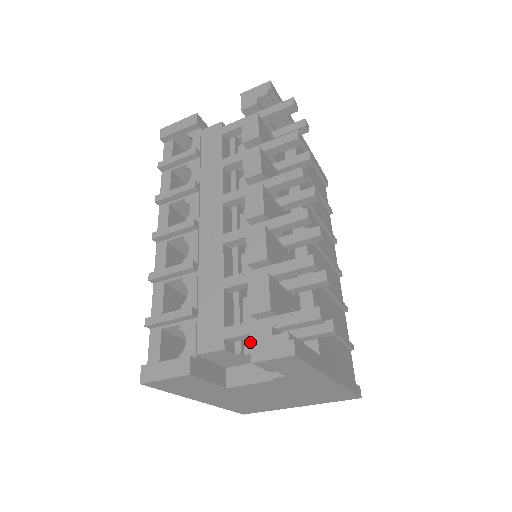
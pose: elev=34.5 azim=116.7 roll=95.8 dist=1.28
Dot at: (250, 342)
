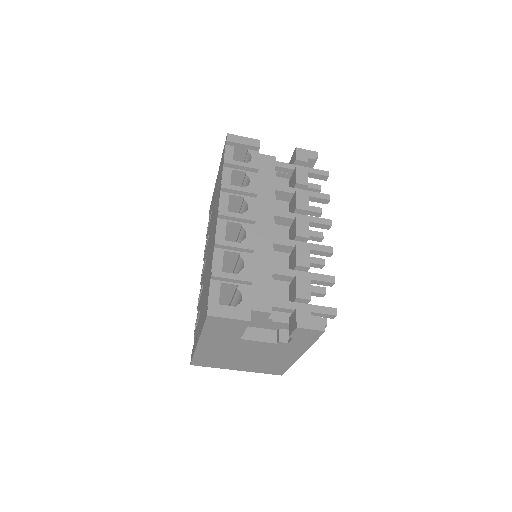
Dot at: occluded
